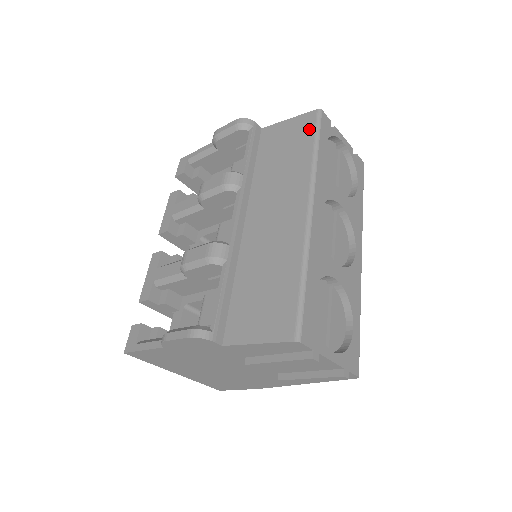
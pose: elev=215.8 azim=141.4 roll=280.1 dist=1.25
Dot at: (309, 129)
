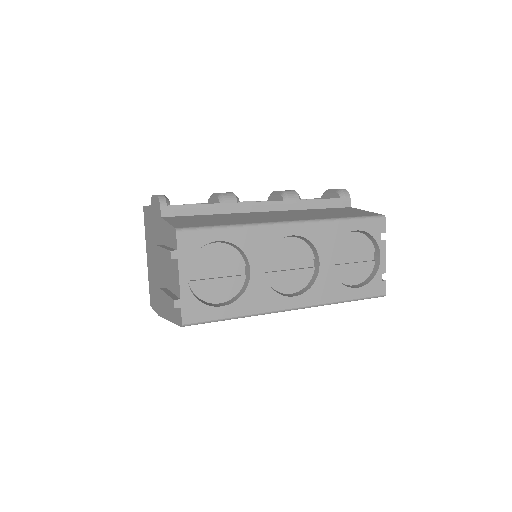
Dot at: (362, 215)
